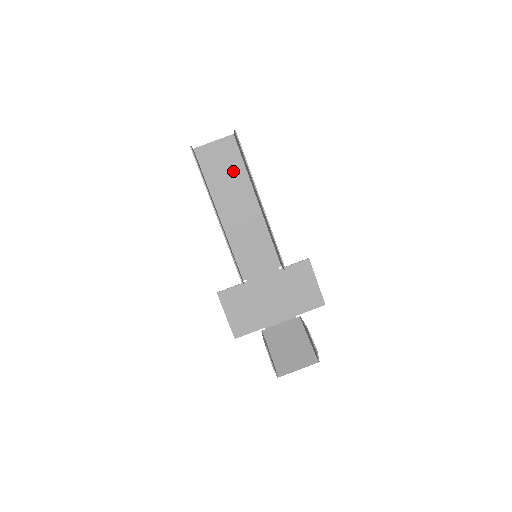
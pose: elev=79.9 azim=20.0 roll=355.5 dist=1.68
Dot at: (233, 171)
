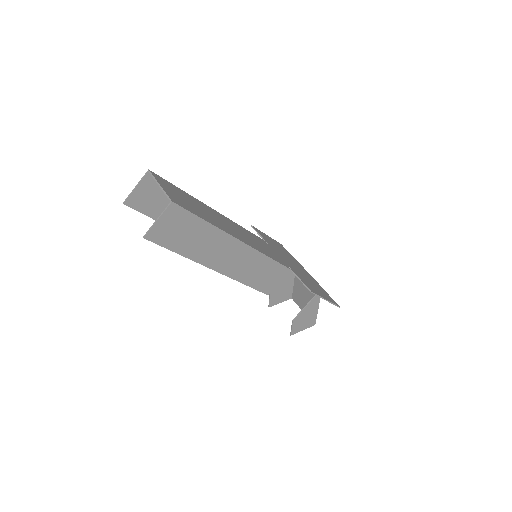
Dot at: occluded
